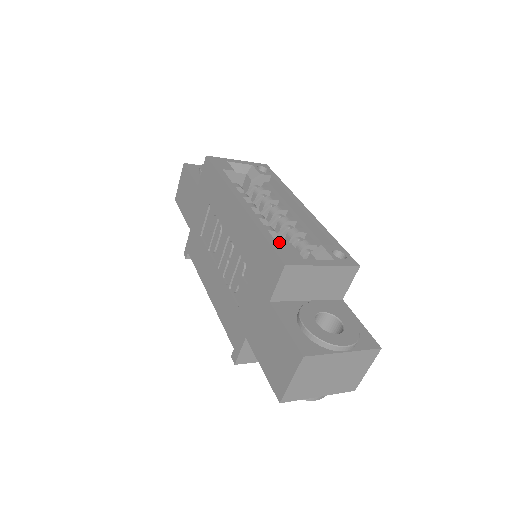
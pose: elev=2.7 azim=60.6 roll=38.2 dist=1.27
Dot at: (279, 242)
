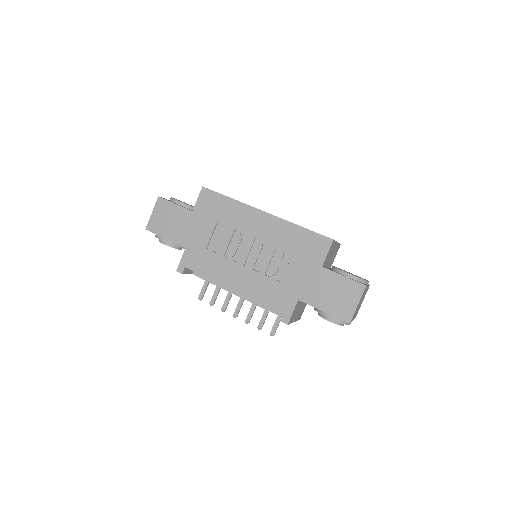
Dot at: occluded
